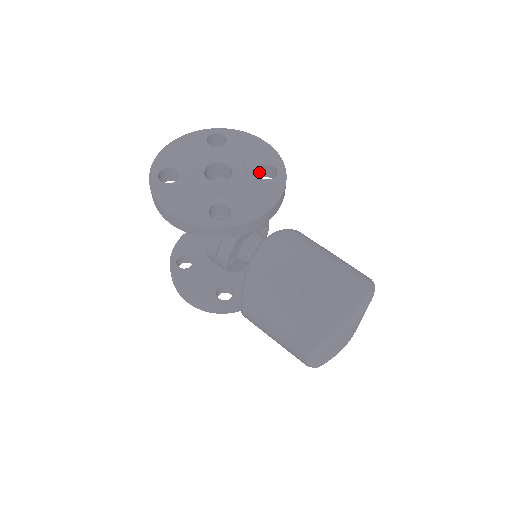
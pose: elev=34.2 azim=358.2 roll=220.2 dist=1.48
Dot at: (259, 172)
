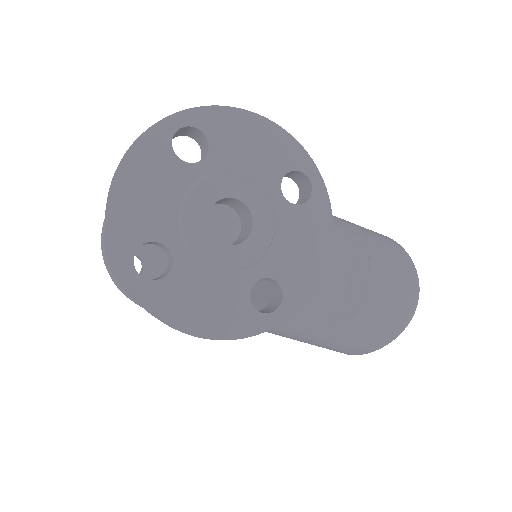
Dot at: occluded
